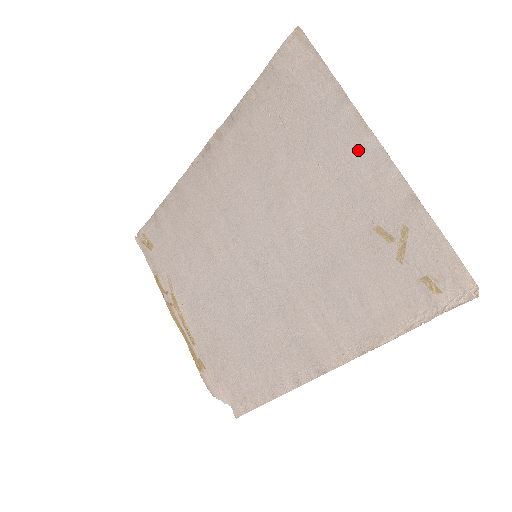
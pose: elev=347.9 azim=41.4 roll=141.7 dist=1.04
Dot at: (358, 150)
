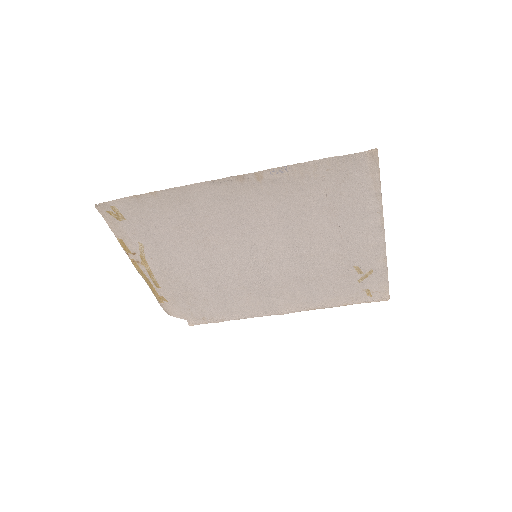
Dot at: (370, 232)
